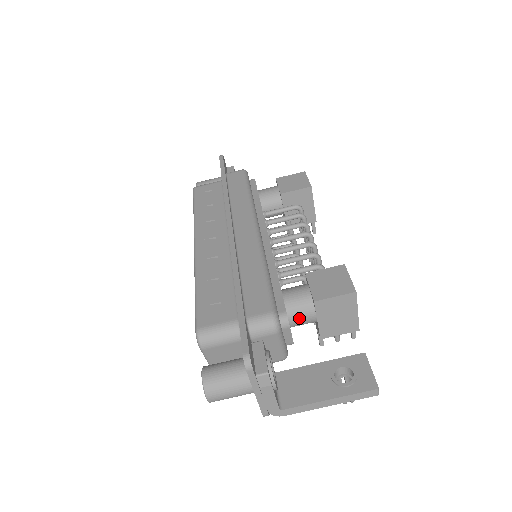
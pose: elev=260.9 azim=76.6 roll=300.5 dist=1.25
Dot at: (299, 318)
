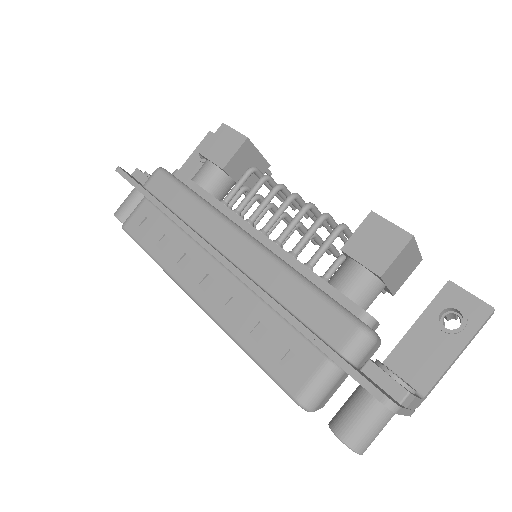
Dot at: (371, 300)
